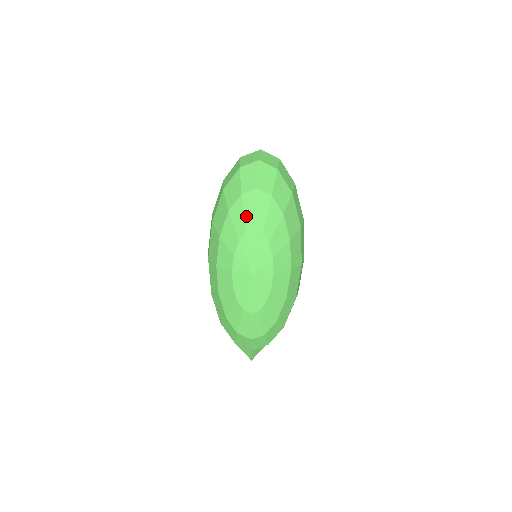
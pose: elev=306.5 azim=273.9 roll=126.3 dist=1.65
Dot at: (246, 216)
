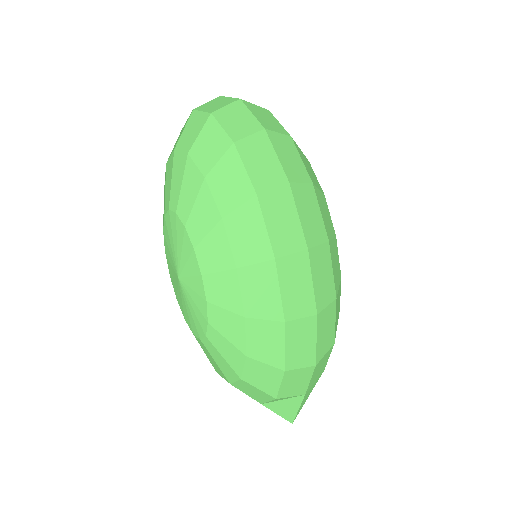
Dot at: (166, 193)
